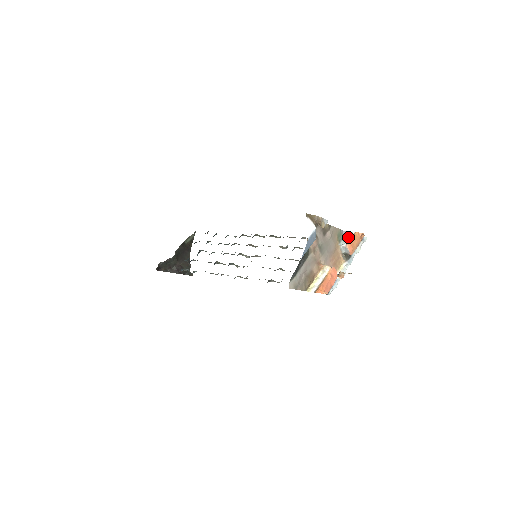
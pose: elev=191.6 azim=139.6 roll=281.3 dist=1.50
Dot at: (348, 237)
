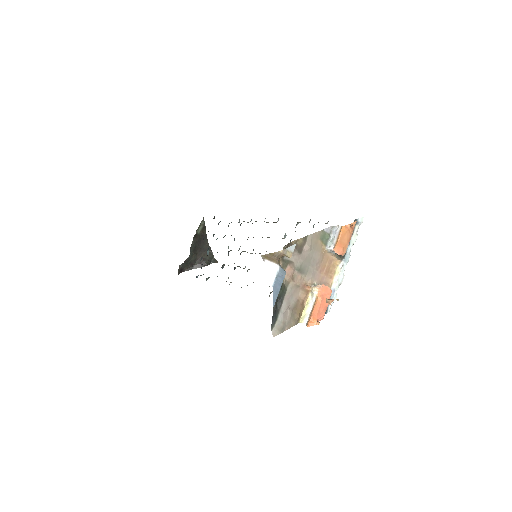
Dot at: (335, 234)
